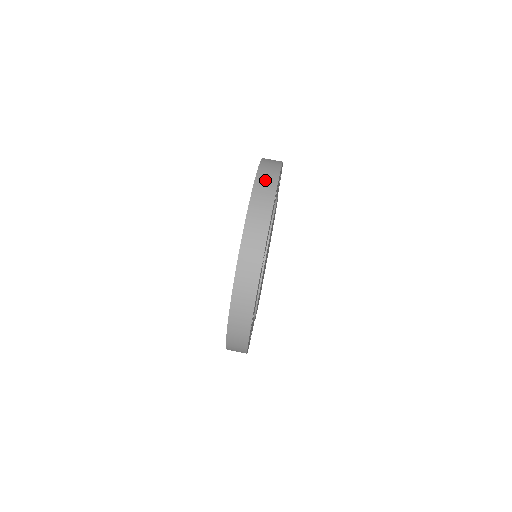
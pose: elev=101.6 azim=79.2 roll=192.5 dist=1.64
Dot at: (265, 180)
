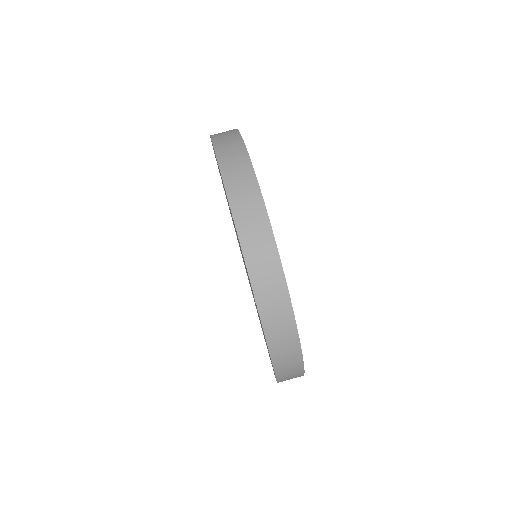
Dot at: (222, 133)
